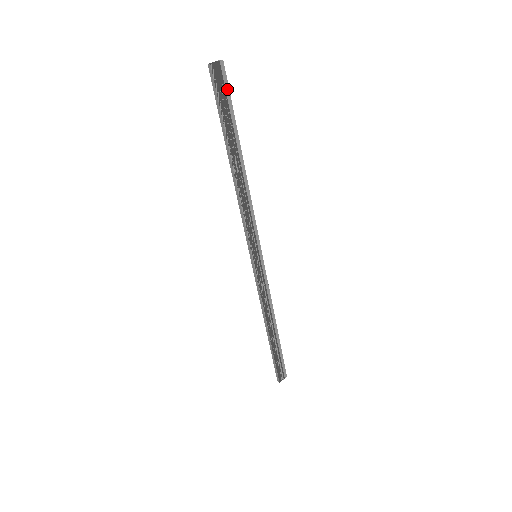
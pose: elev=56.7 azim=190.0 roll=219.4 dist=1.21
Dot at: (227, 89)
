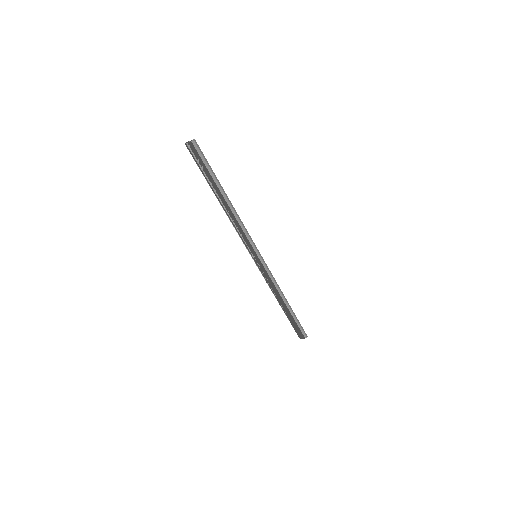
Dot at: (202, 157)
